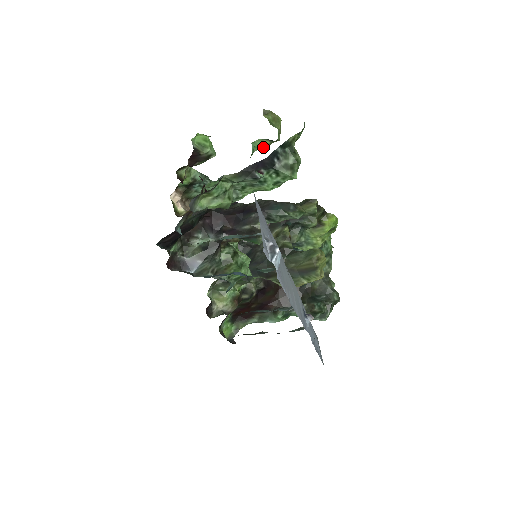
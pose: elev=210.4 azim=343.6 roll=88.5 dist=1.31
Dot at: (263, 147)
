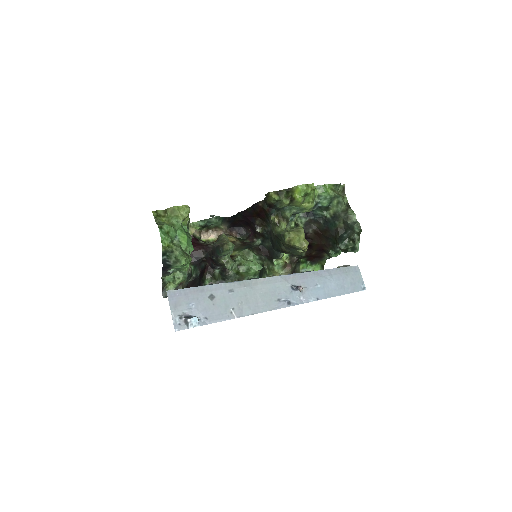
Dot at: (186, 222)
